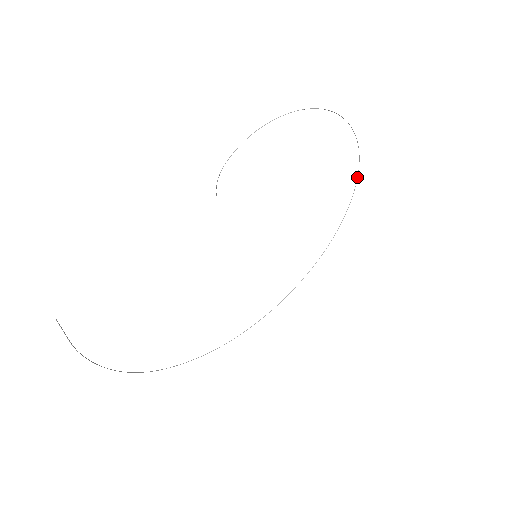
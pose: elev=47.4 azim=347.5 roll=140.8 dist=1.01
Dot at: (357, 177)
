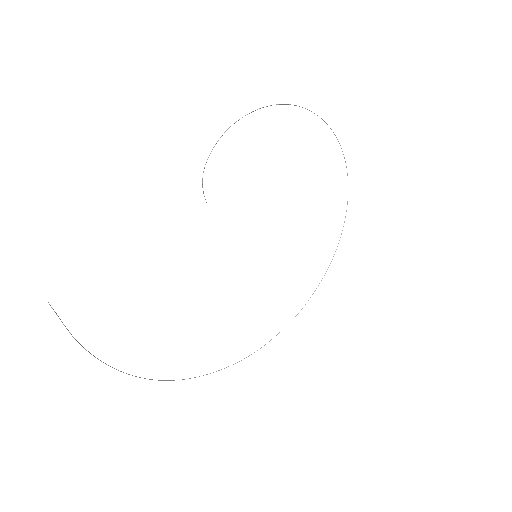
Dot at: occluded
